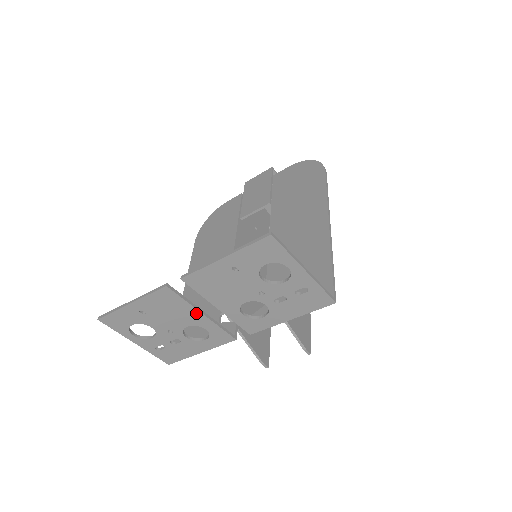
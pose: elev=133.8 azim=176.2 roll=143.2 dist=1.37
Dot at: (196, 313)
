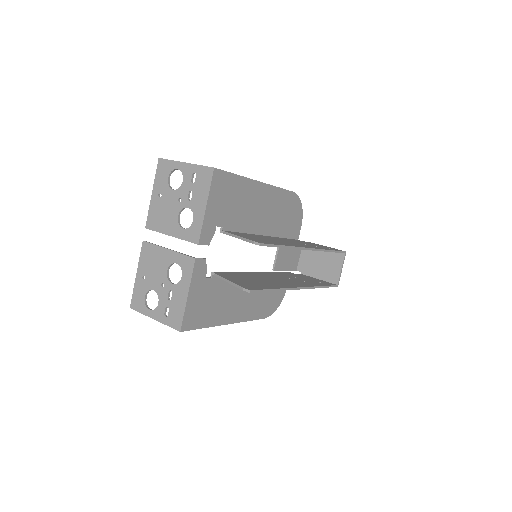
Dot at: (164, 252)
